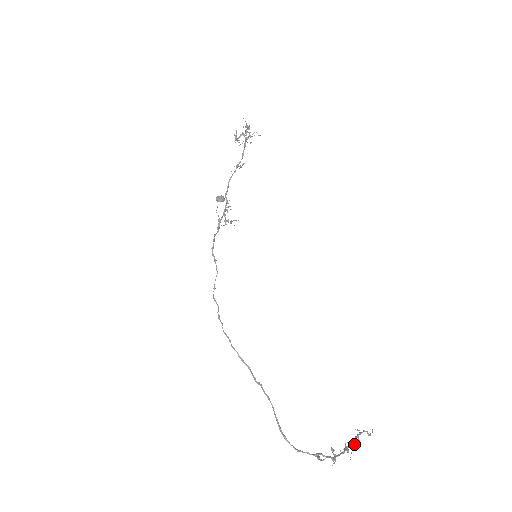
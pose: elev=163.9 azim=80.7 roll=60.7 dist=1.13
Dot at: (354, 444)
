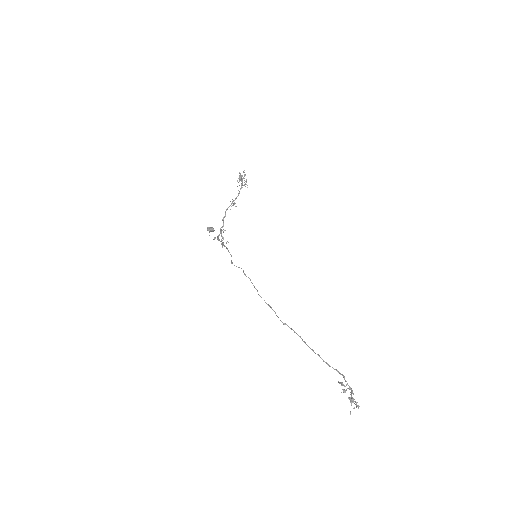
Dot at: (353, 402)
